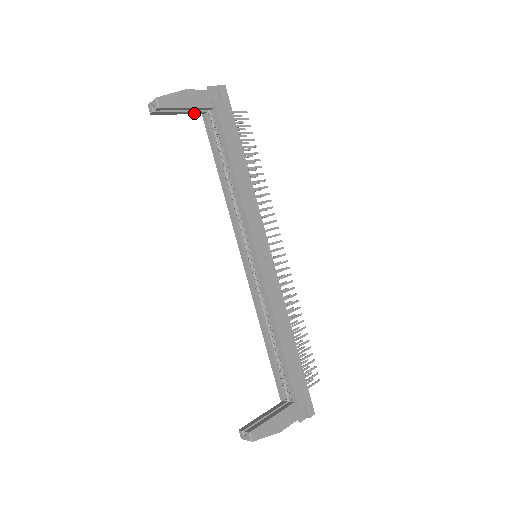
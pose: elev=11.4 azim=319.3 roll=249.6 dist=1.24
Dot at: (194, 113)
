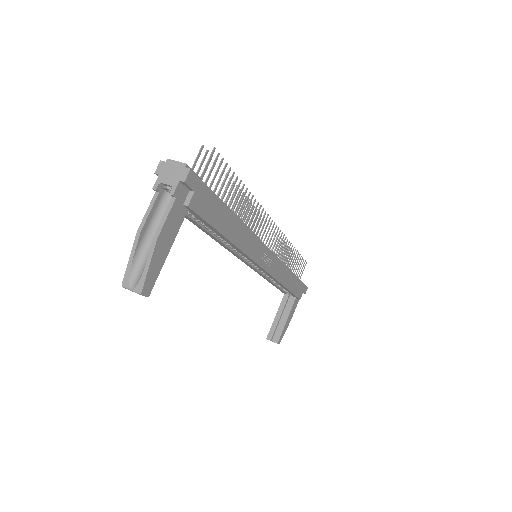
Dot at: occluded
